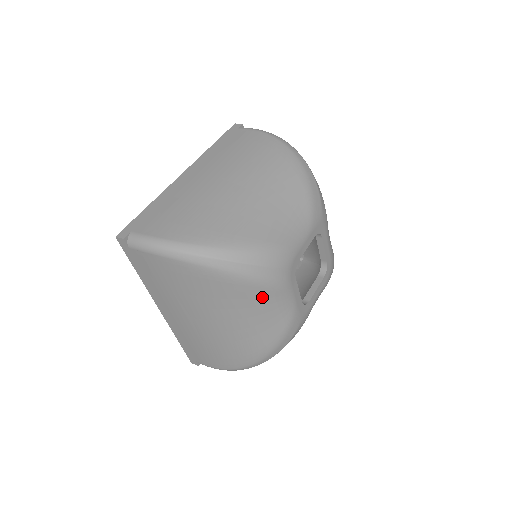
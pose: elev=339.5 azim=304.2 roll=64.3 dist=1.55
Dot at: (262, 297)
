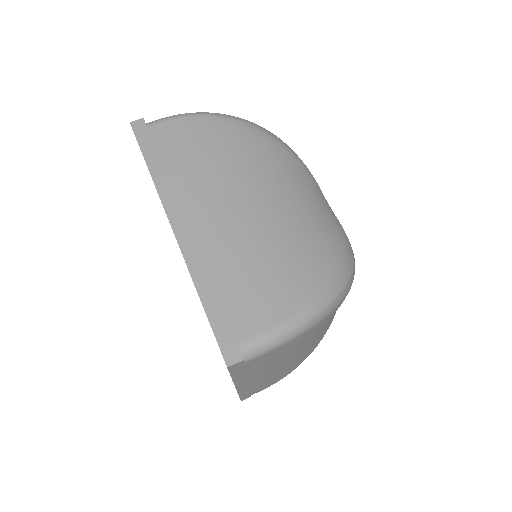
Dot at: occluded
